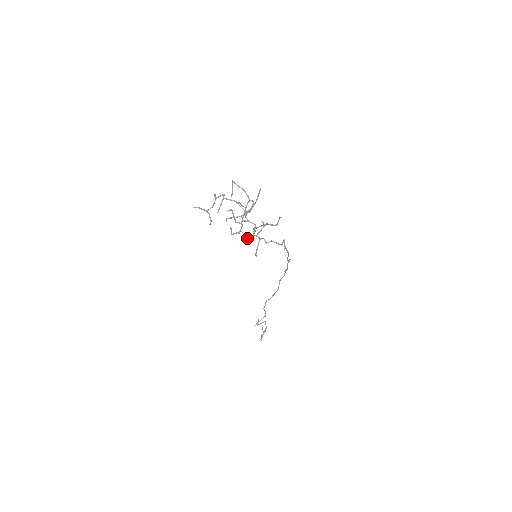
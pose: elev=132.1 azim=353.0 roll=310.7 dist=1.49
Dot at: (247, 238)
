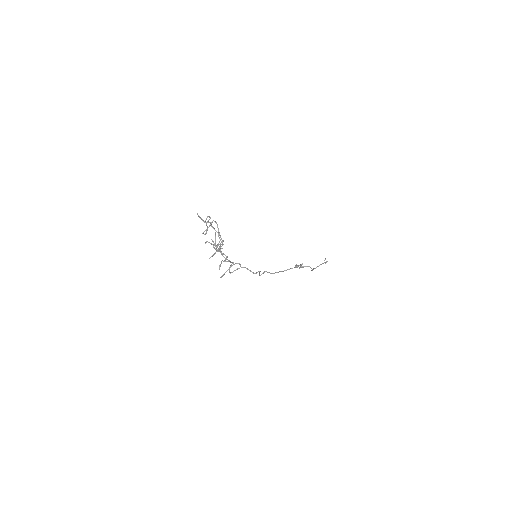
Dot at: (225, 258)
